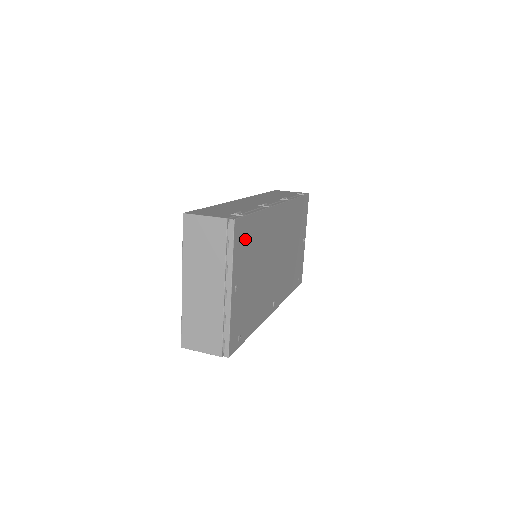
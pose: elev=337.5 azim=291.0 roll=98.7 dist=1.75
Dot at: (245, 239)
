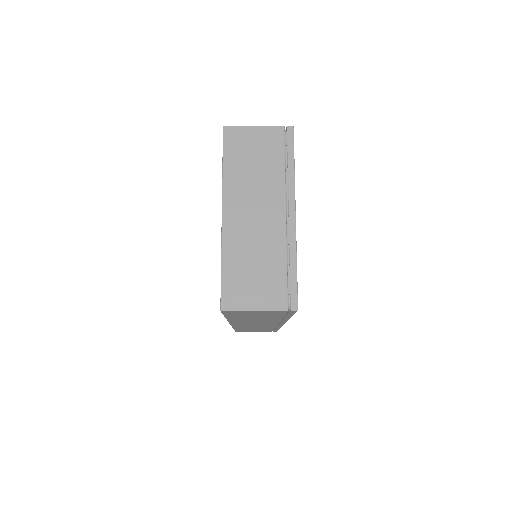
Dot at: occluded
